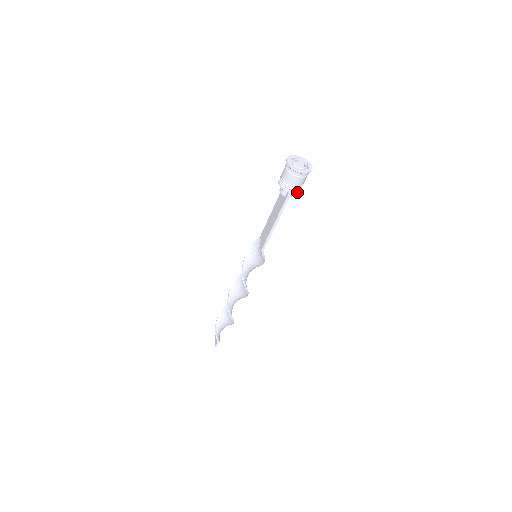
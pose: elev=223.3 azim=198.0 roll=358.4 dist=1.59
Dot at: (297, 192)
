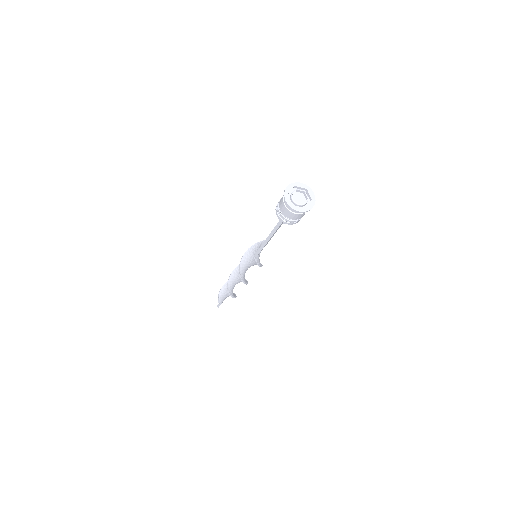
Dot at: (290, 223)
